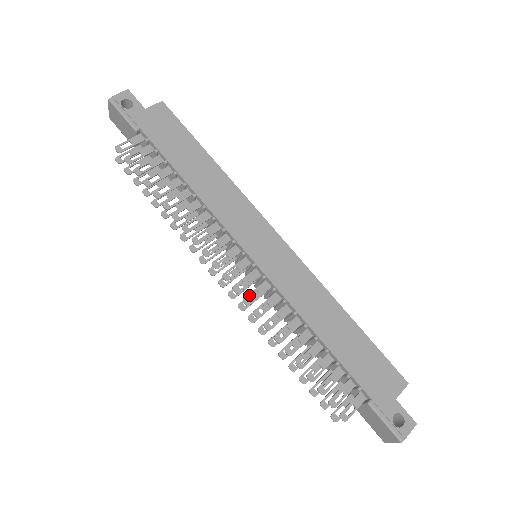
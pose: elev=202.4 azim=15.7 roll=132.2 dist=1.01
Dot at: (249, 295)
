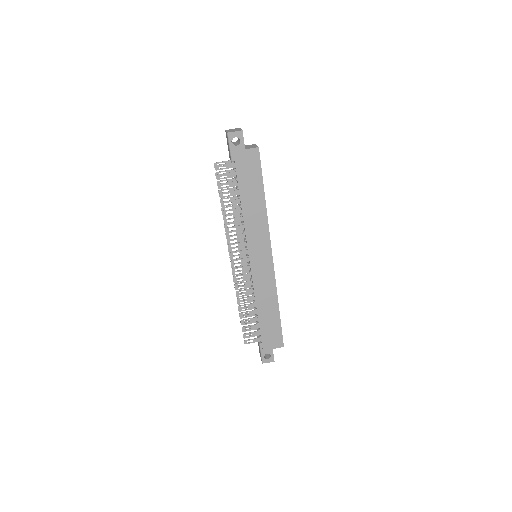
Dot at: occluded
